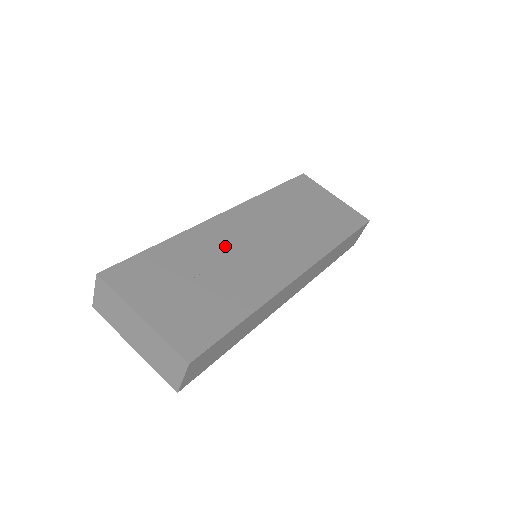
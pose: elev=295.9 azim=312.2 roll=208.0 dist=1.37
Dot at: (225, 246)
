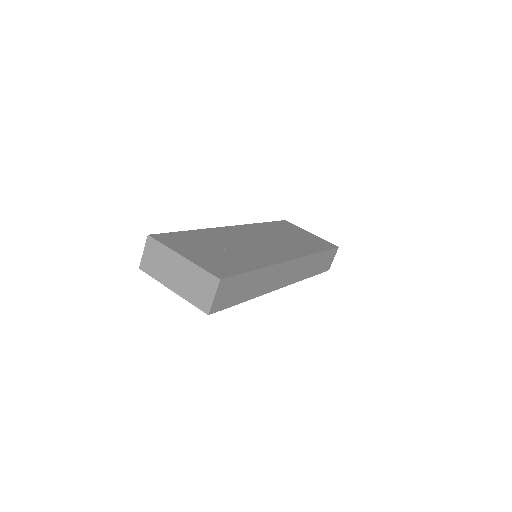
Dot at: (234, 239)
